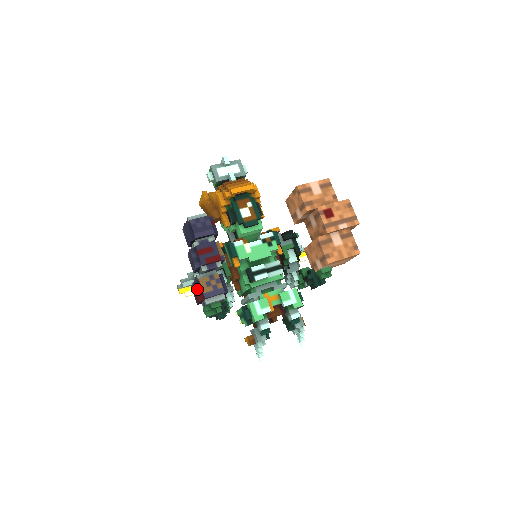
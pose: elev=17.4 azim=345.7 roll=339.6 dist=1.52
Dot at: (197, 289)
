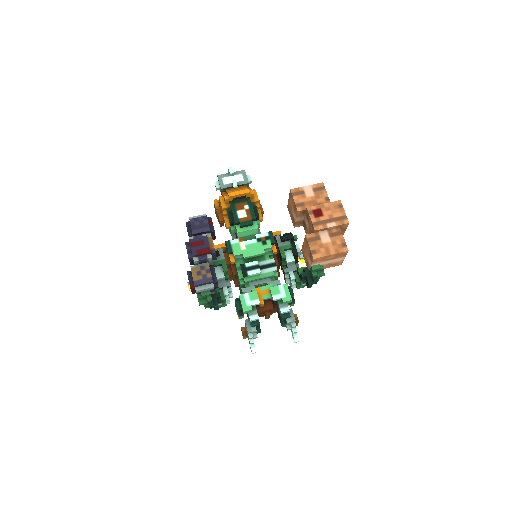
Dot at: (189, 278)
